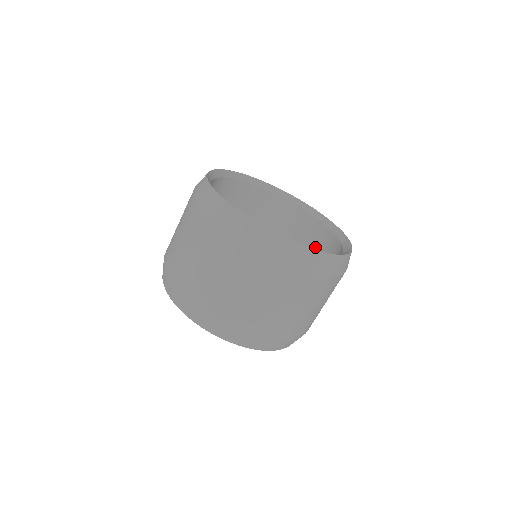
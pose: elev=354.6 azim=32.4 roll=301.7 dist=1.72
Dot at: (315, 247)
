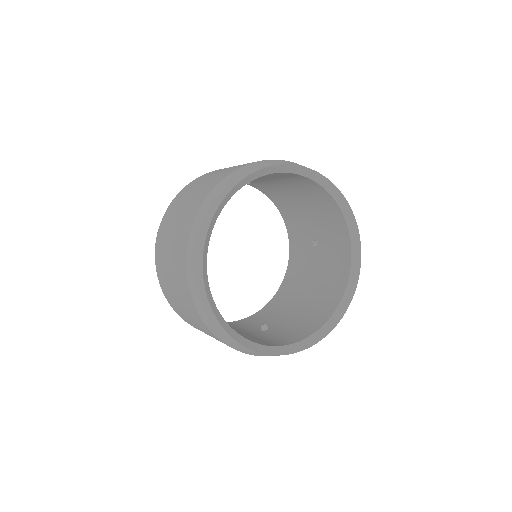
Dot at: (331, 272)
